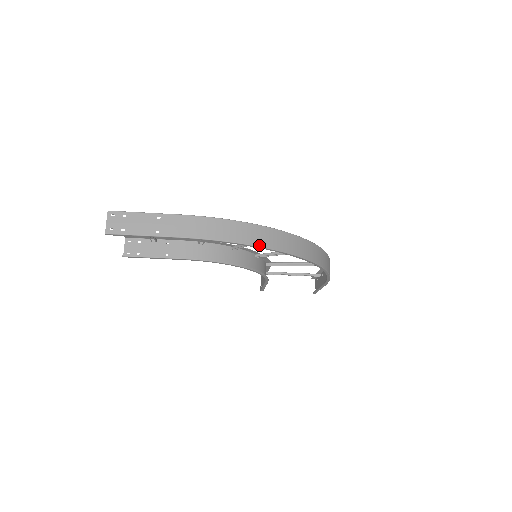
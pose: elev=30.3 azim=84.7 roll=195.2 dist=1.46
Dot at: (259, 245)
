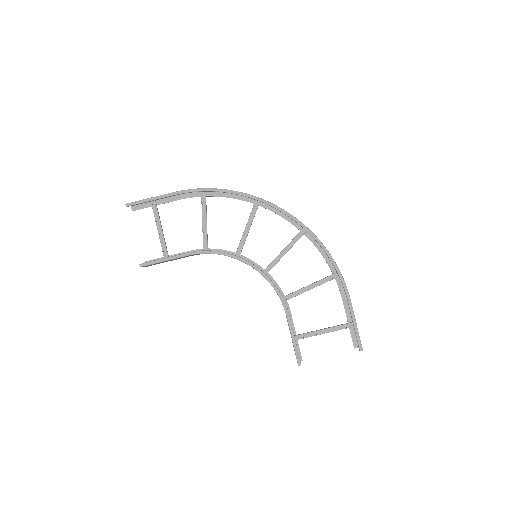
Dot at: (237, 191)
